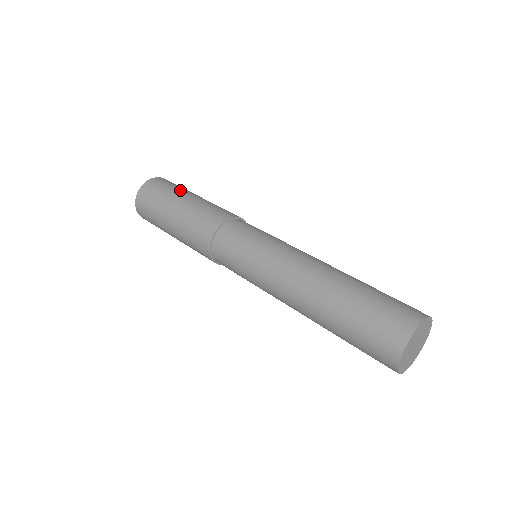
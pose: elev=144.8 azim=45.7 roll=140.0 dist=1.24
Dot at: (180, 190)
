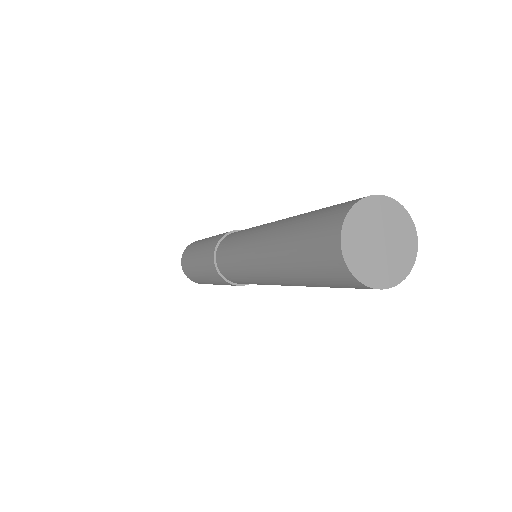
Dot at: occluded
